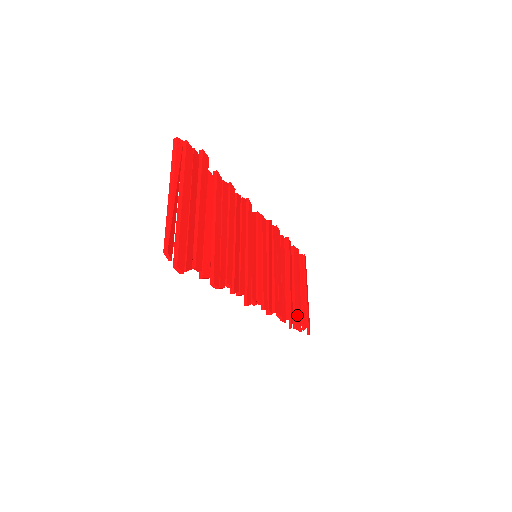
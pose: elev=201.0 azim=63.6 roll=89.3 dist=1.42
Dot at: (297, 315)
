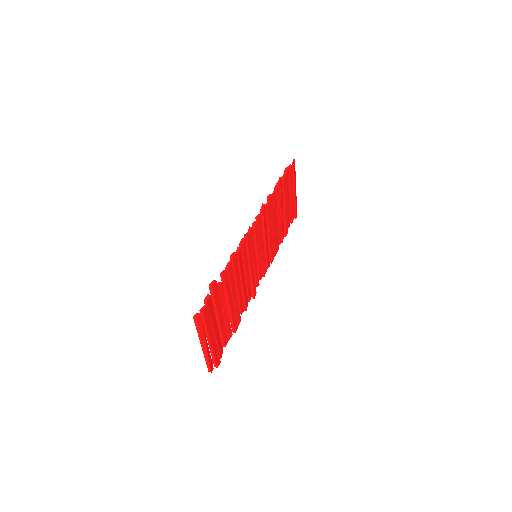
Dot at: (287, 225)
